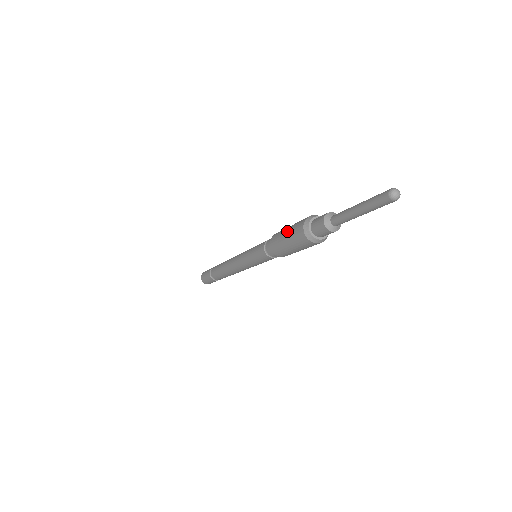
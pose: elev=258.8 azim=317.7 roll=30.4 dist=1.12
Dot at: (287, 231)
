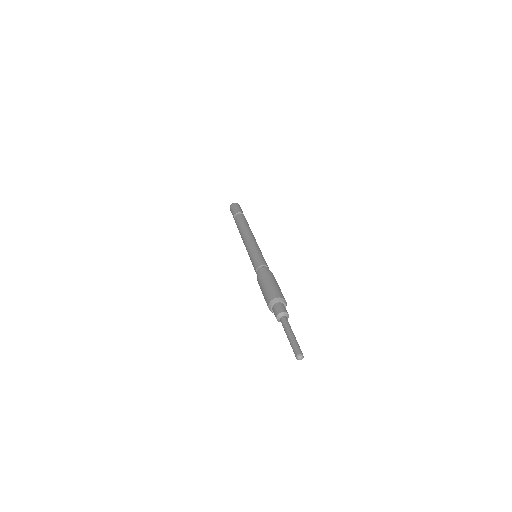
Dot at: (263, 292)
